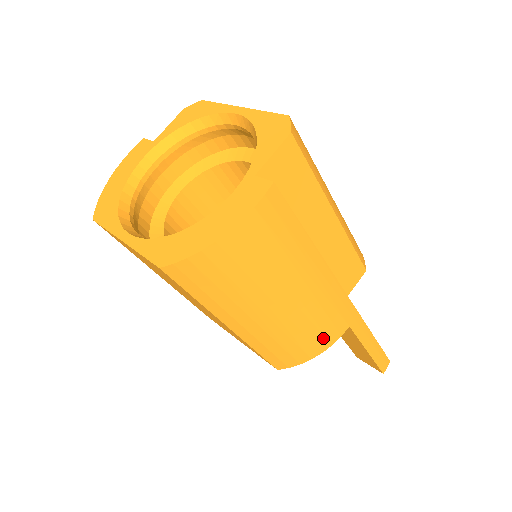
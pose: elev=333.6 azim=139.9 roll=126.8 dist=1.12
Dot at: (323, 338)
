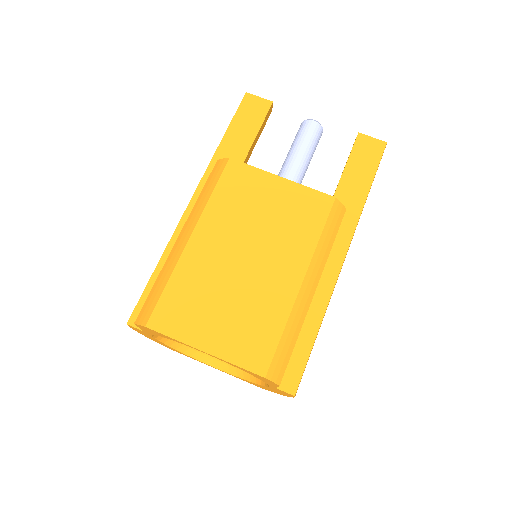
Dot at: occluded
